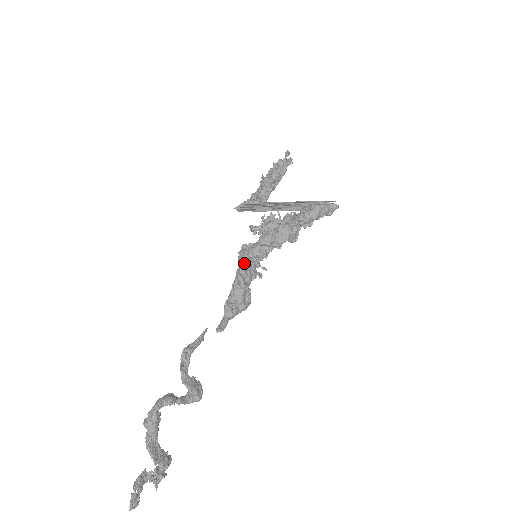
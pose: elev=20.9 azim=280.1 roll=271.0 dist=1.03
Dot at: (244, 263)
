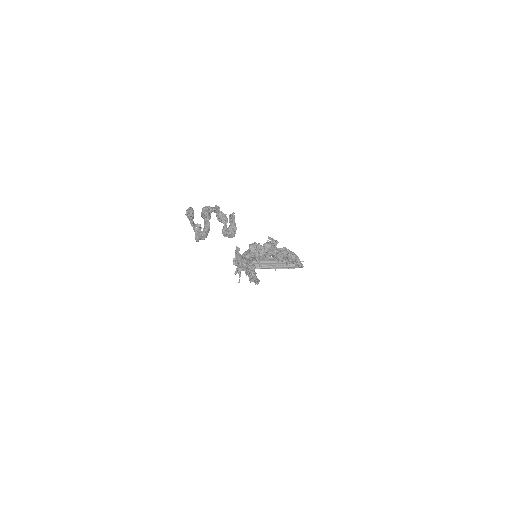
Dot at: (254, 245)
